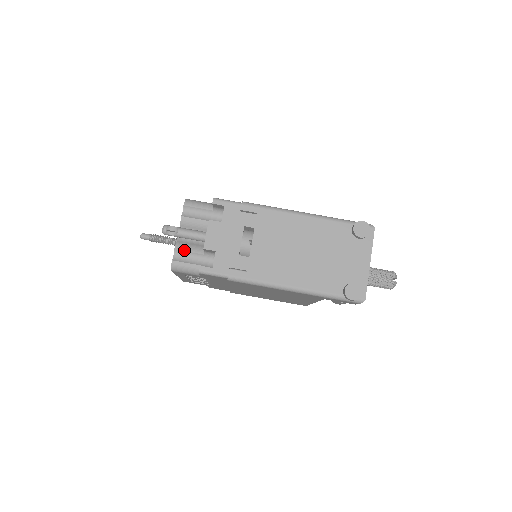
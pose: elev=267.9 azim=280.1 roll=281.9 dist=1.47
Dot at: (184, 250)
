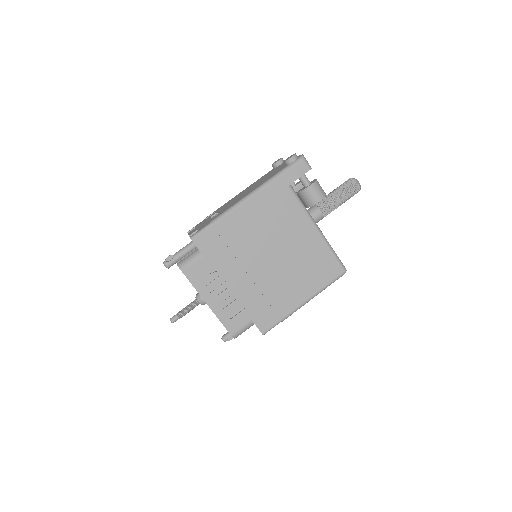
Dot at: (183, 258)
